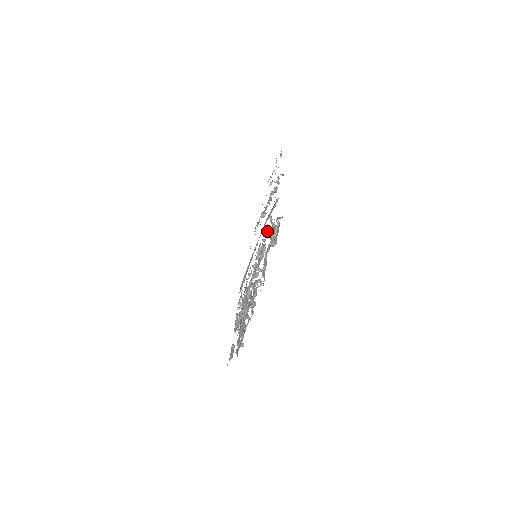
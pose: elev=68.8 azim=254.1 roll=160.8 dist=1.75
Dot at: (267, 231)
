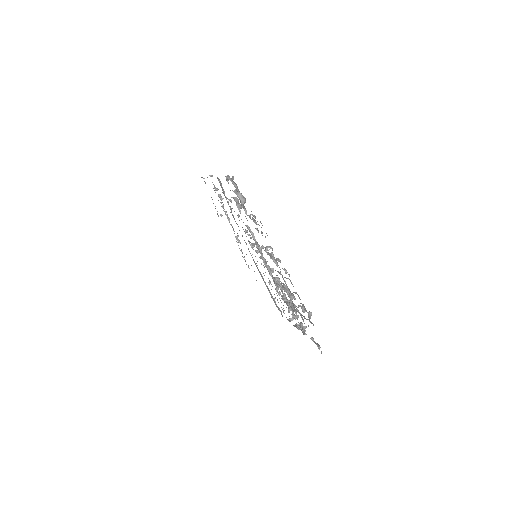
Dot at: (238, 216)
